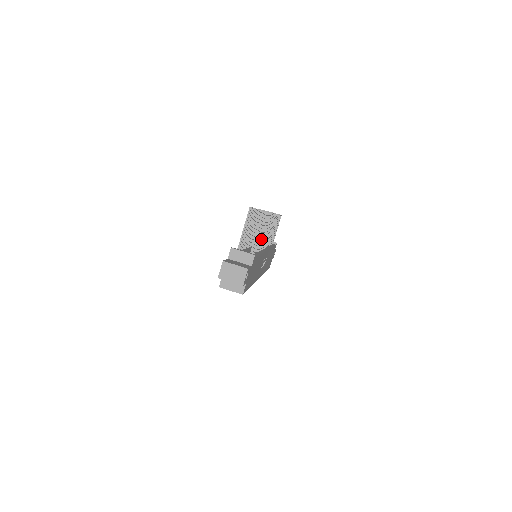
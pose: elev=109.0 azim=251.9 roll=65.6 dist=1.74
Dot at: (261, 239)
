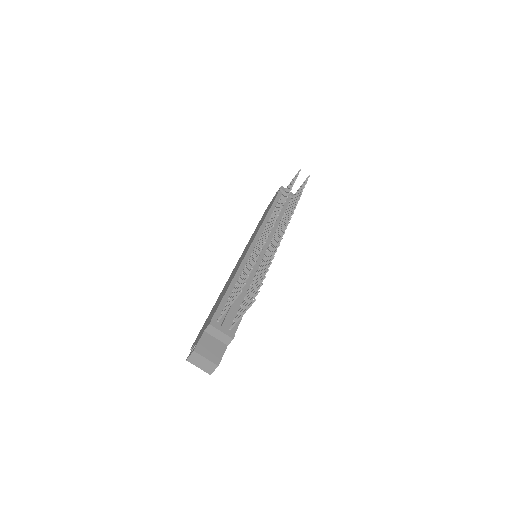
Dot at: occluded
